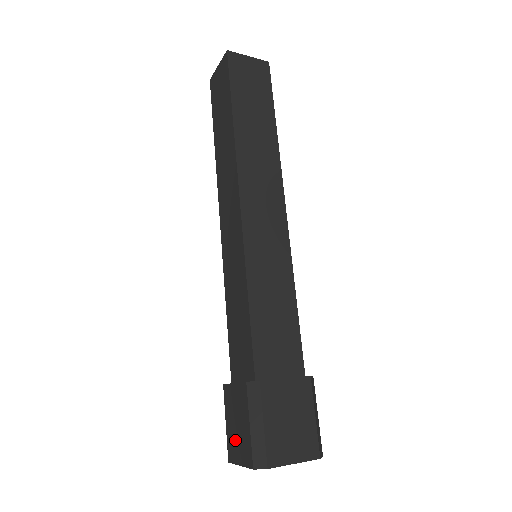
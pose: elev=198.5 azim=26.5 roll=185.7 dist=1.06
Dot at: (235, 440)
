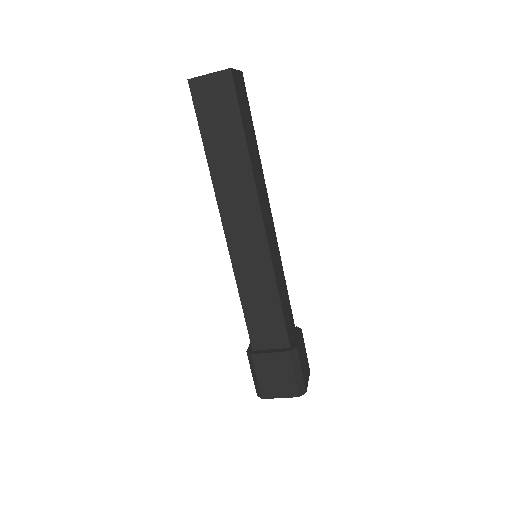
Dot at: (273, 385)
